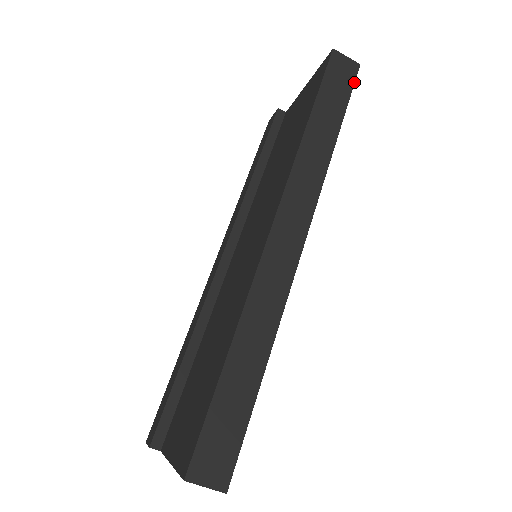
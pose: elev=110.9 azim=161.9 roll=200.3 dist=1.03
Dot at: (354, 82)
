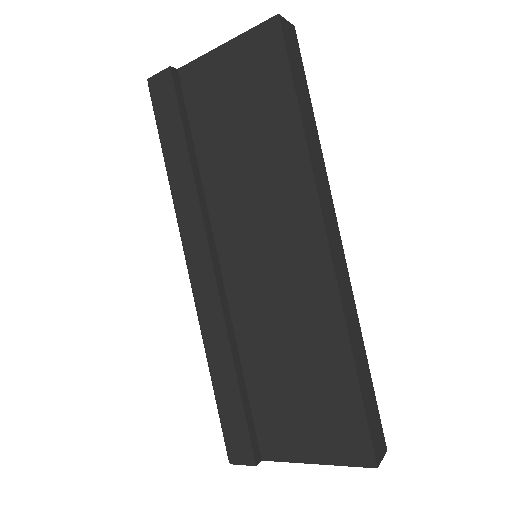
Dot at: occluded
